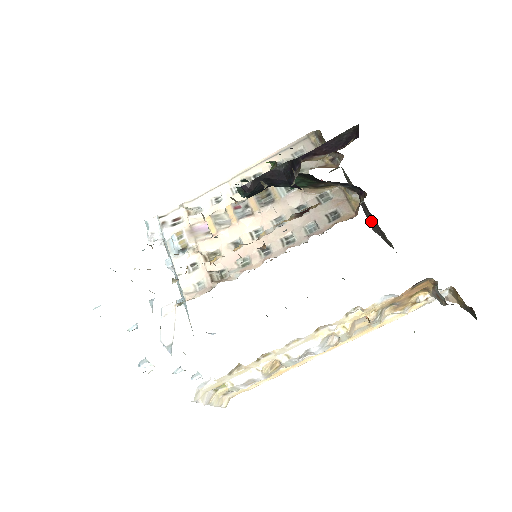
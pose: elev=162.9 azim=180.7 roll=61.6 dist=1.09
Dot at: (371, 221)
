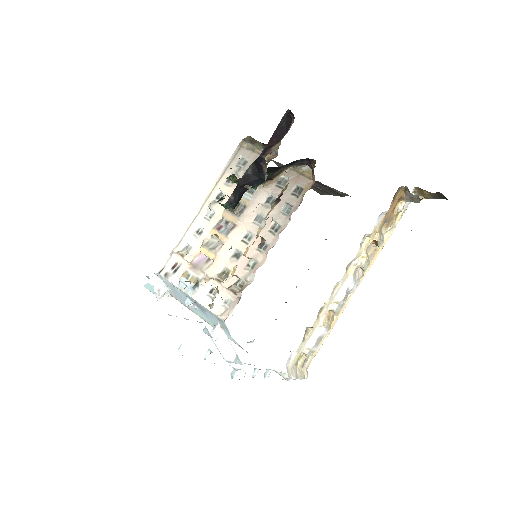
Dot at: occluded
